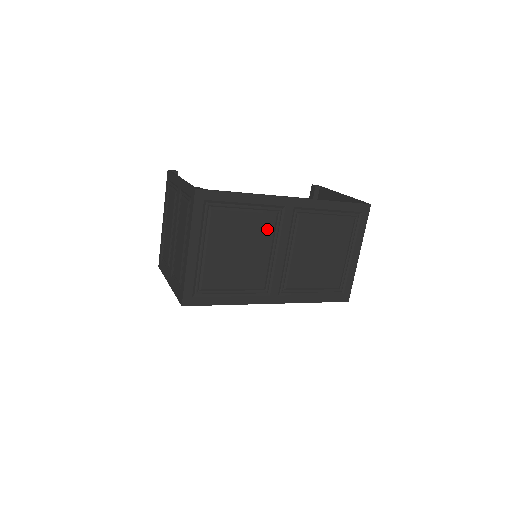
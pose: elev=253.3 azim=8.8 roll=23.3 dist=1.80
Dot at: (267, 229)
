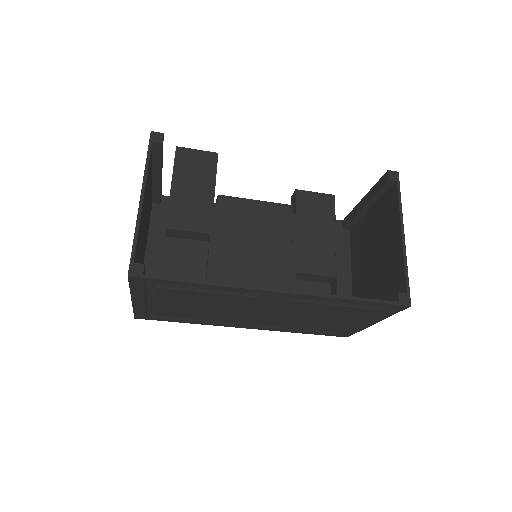
Dot at: (239, 302)
